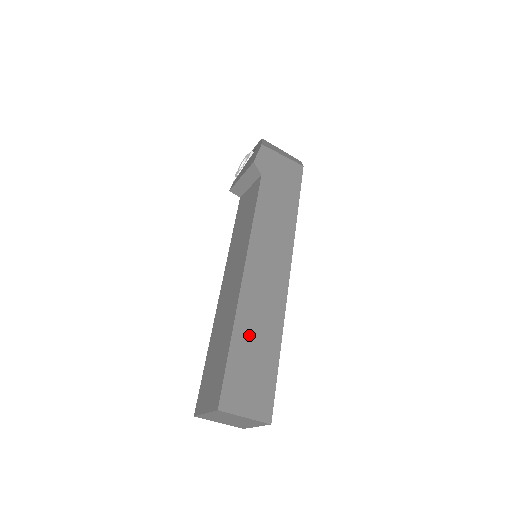
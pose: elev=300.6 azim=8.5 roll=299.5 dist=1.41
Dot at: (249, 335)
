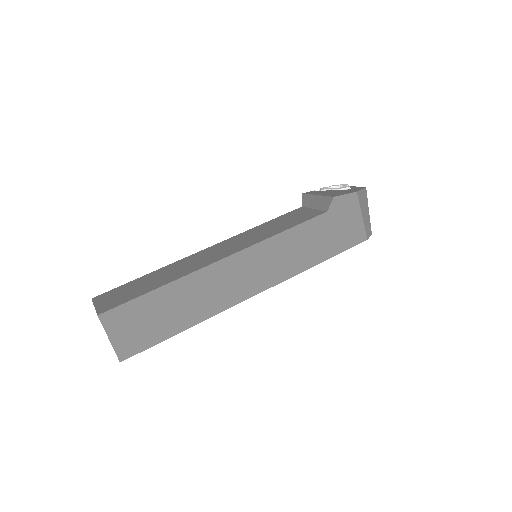
Dot at: (177, 298)
